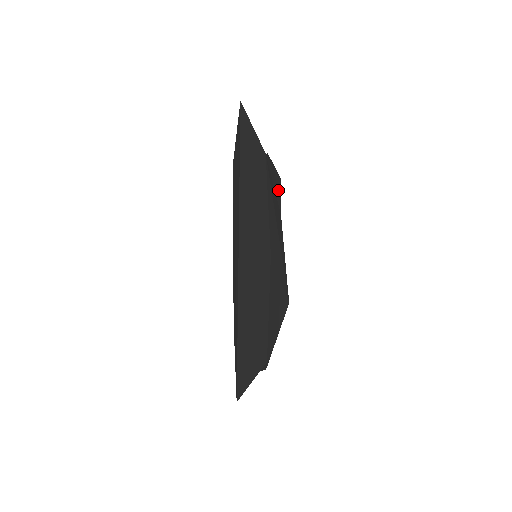
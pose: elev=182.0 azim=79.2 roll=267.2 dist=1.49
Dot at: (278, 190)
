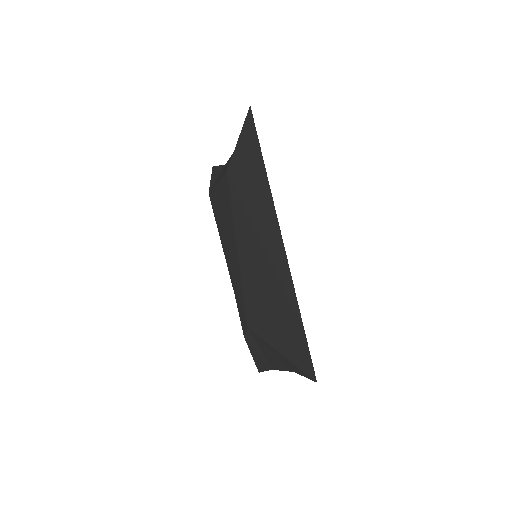
Dot at: occluded
